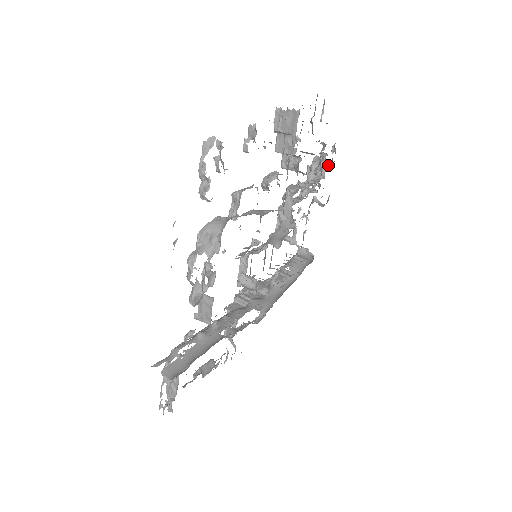
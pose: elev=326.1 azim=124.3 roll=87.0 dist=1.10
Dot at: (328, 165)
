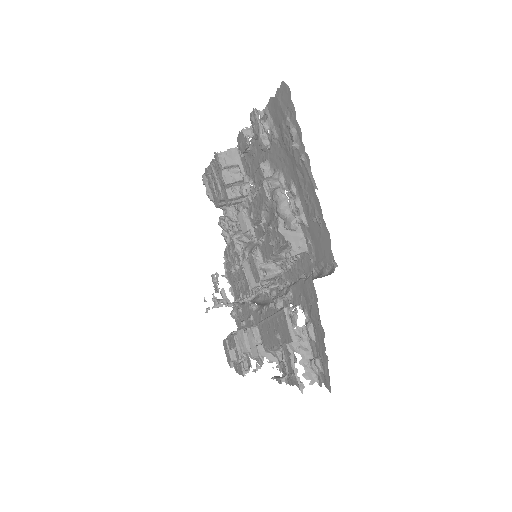
Dot at: occluded
